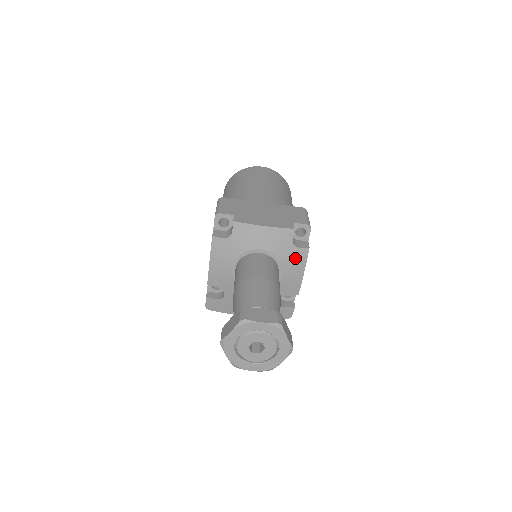
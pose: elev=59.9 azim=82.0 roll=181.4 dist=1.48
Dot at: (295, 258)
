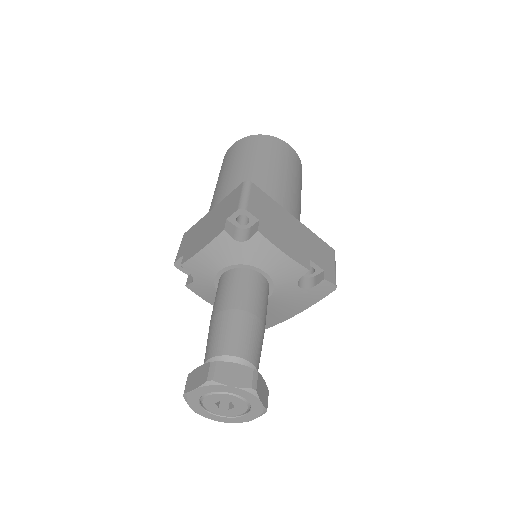
Dot at: (257, 250)
